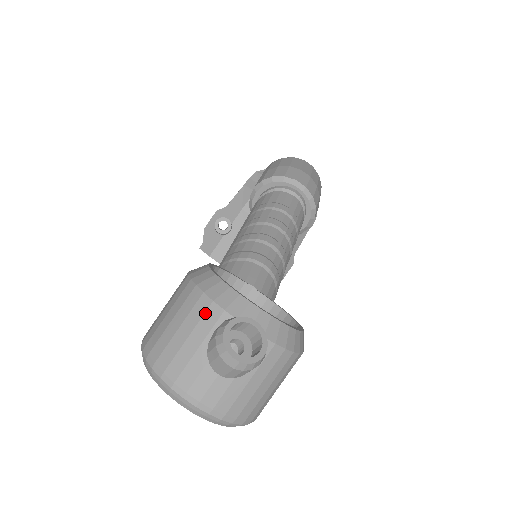
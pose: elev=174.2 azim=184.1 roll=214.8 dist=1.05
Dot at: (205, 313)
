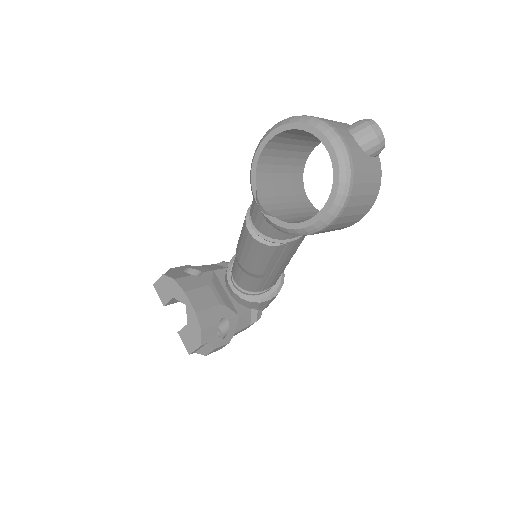
Dot at: occluded
